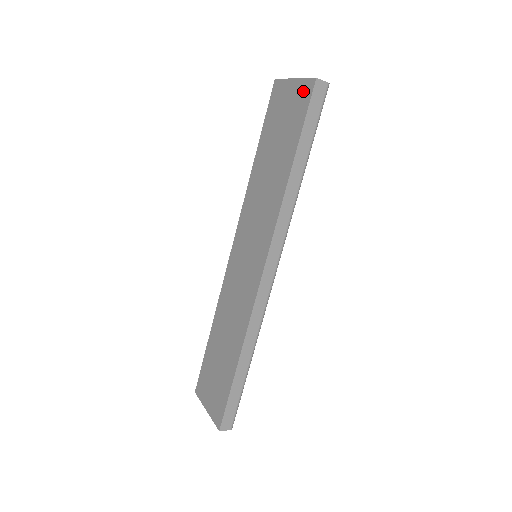
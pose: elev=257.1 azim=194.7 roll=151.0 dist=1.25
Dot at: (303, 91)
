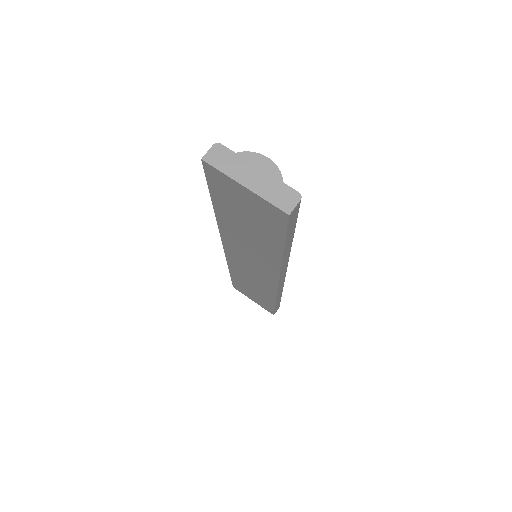
Dot at: (270, 211)
